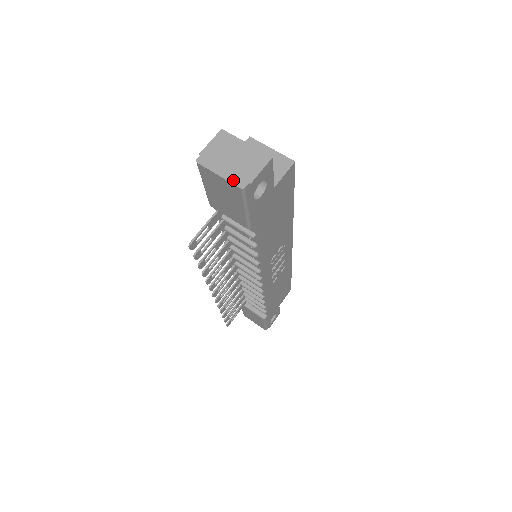
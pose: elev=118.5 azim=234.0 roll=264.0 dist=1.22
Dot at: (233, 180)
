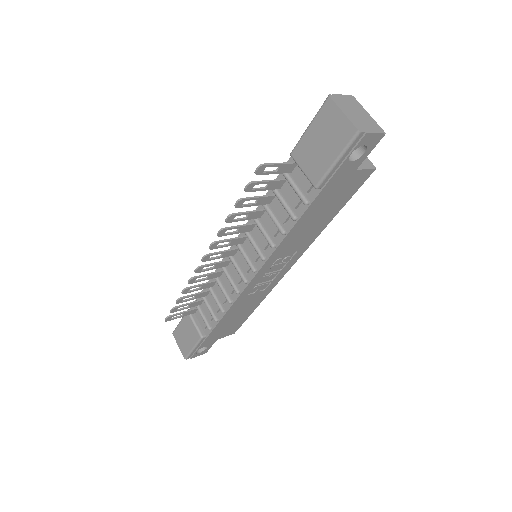
Dot at: (354, 122)
